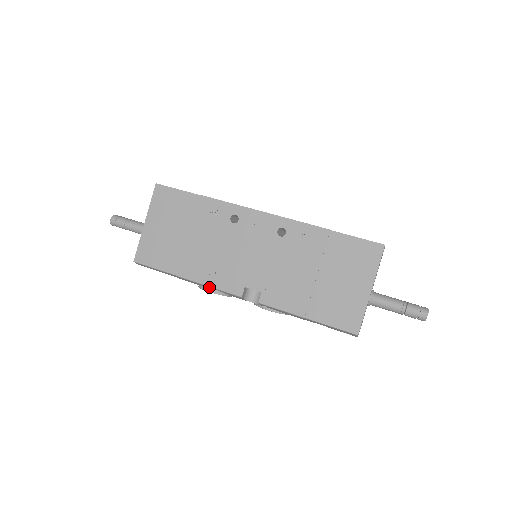
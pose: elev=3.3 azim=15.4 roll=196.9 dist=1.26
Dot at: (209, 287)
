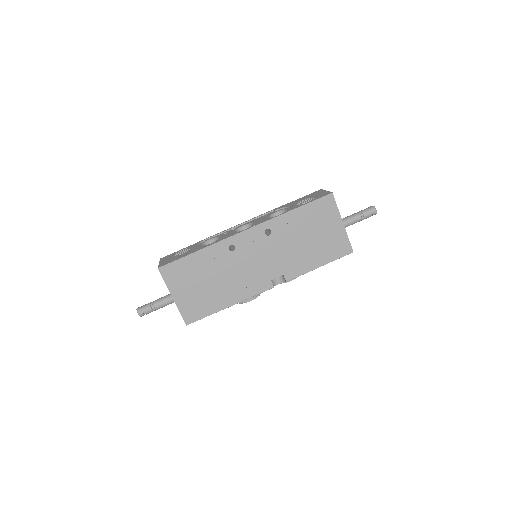
Dot at: (249, 298)
